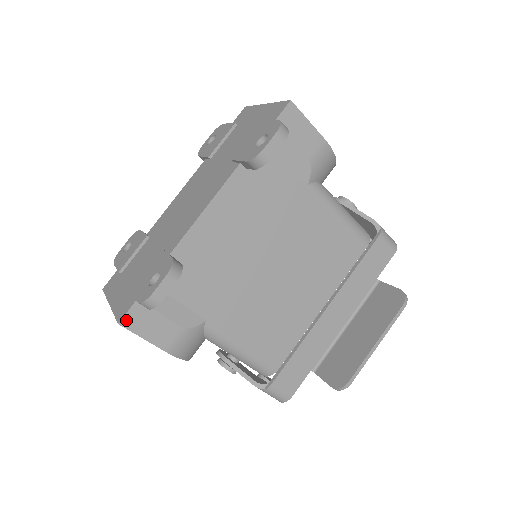
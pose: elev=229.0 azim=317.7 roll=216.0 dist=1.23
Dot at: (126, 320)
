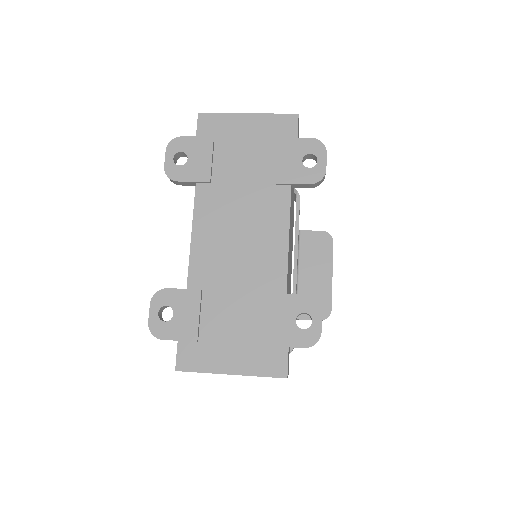
Dot at: (287, 371)
